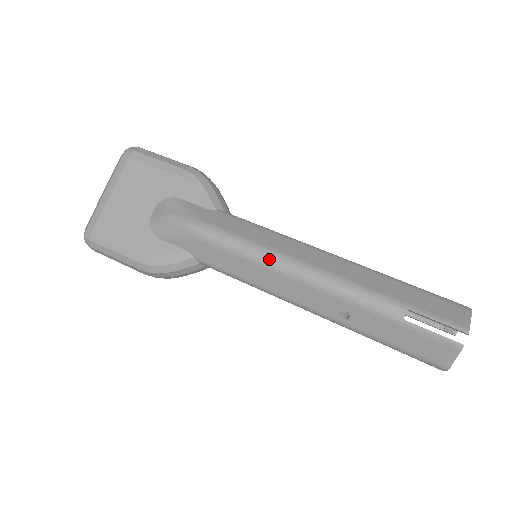
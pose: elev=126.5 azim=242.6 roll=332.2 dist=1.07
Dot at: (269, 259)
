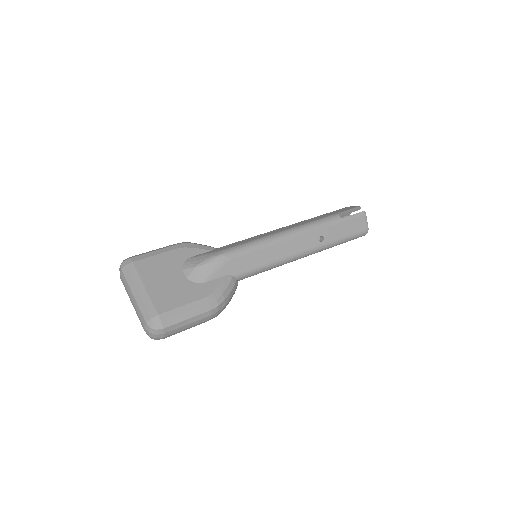
Dot at: (273, 238)
